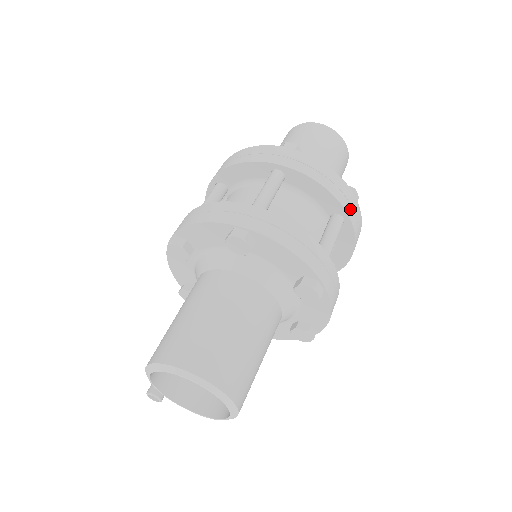
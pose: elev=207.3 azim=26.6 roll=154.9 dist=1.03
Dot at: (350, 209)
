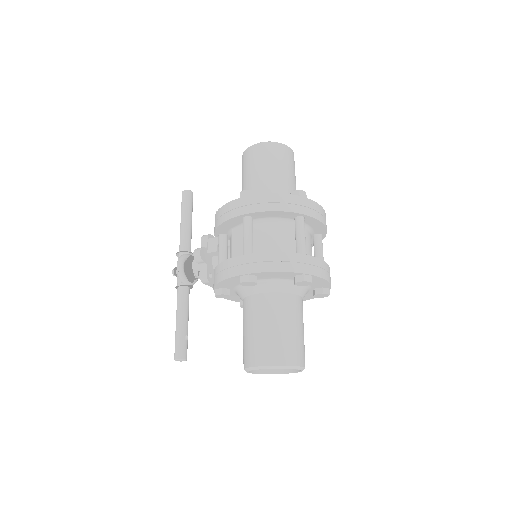
Dot at: occluded
